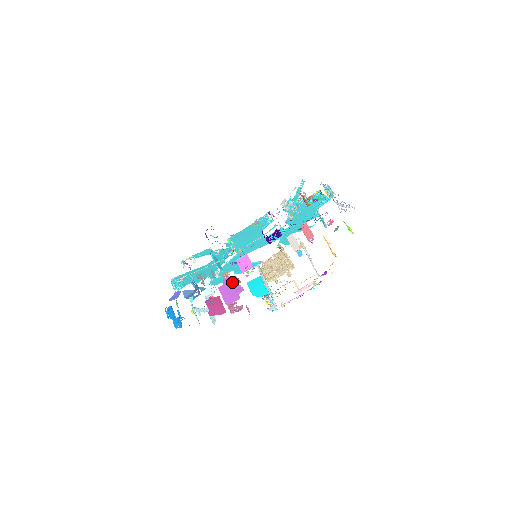
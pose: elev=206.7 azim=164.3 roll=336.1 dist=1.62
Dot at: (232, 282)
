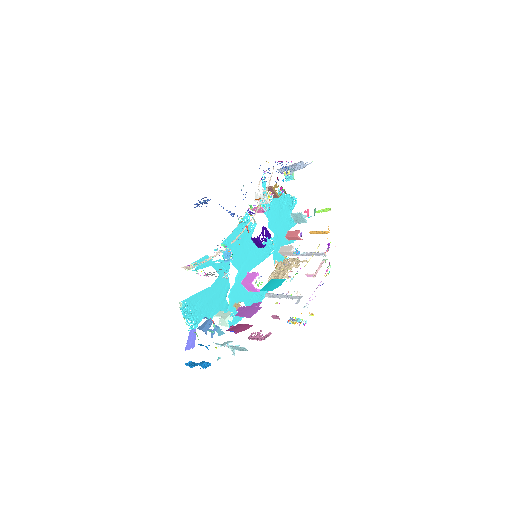
Dot at: (246, 306)
